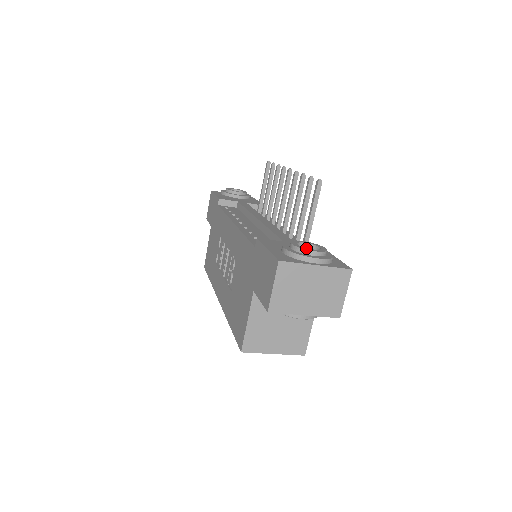
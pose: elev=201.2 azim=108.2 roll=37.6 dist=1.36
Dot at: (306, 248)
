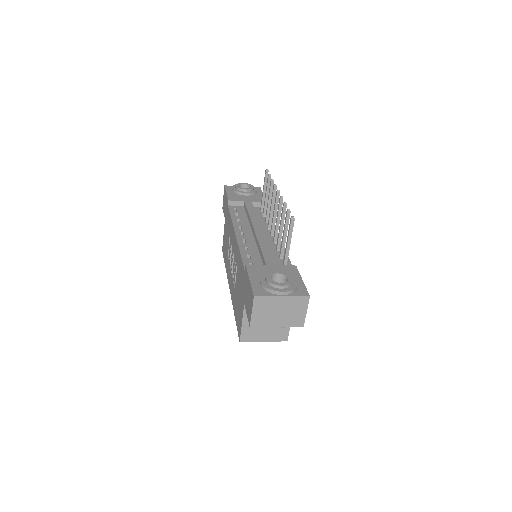
Dot at: (276, 283)
